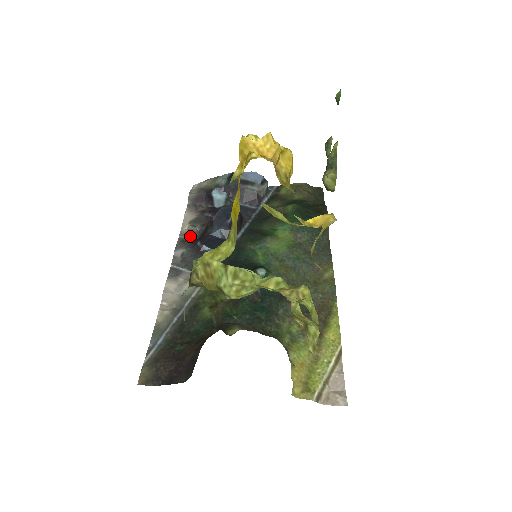
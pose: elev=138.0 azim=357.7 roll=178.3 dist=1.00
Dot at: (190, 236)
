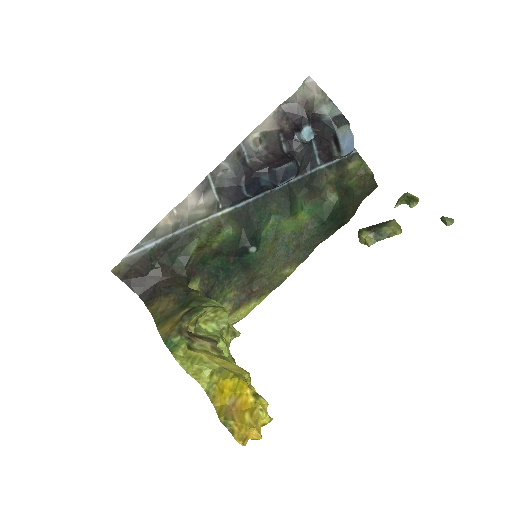
Dot at: (248, 152)
